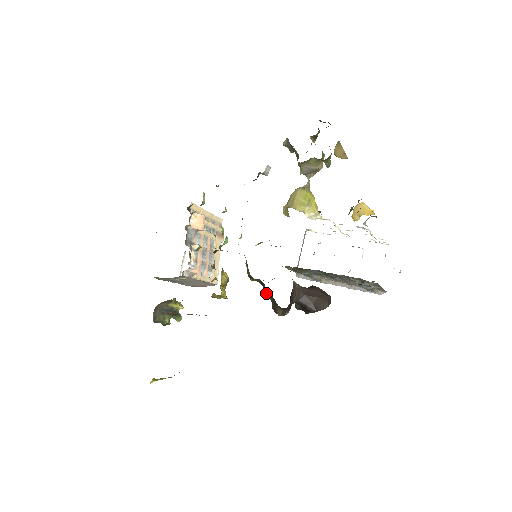
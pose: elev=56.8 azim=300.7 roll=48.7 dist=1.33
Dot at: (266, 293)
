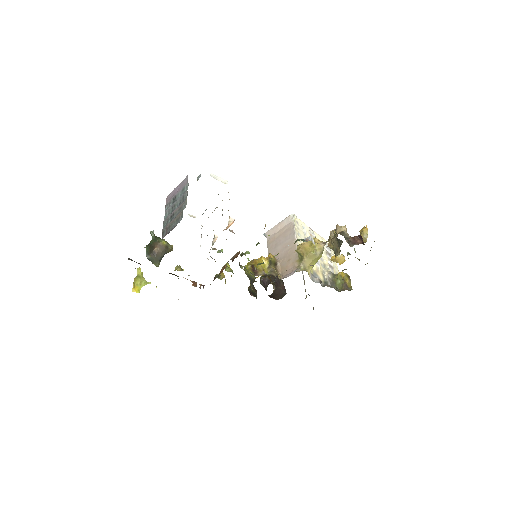
Dot at: (253, 289)
